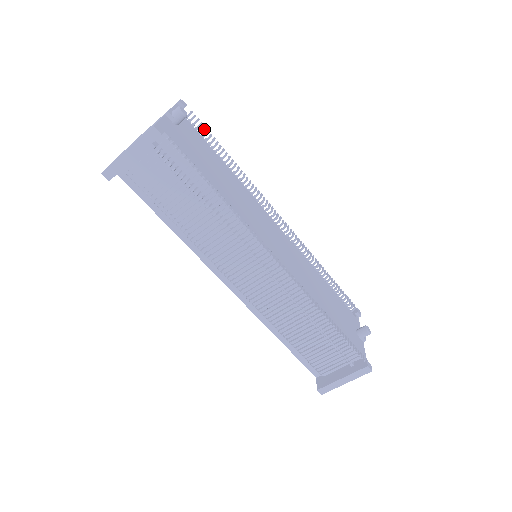
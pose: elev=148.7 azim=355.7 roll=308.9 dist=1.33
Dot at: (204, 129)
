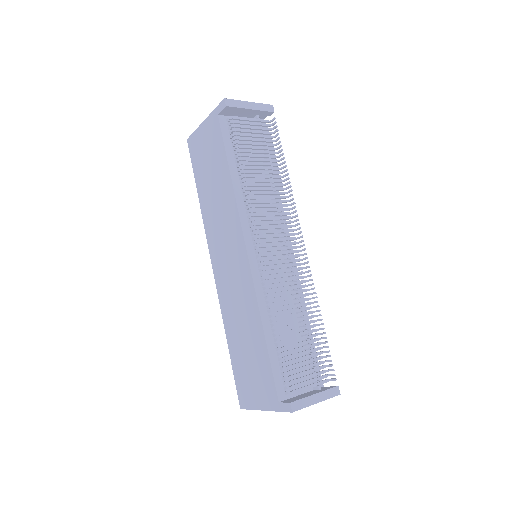
Dot at: occluded
